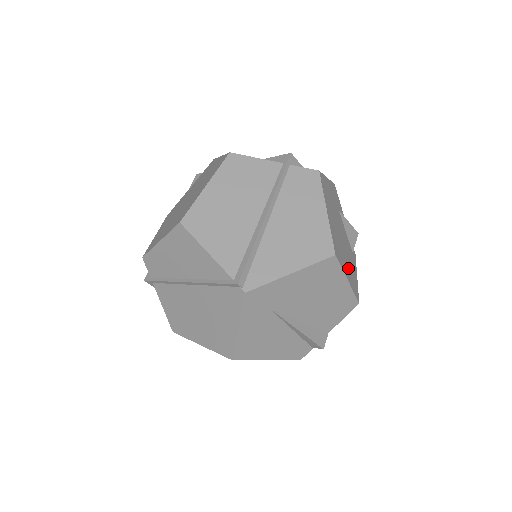
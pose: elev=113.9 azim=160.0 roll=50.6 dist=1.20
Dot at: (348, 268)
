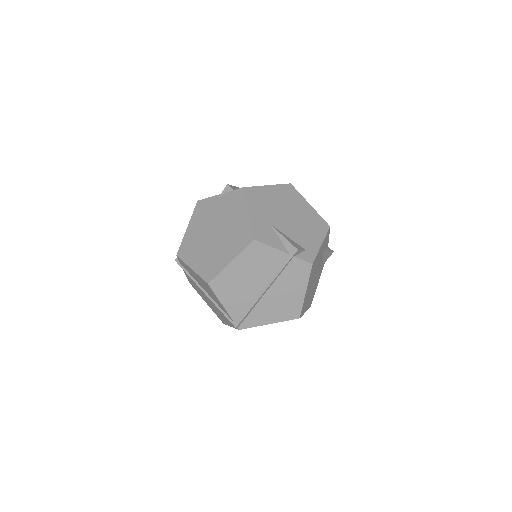
Dot at: (310, 297)
